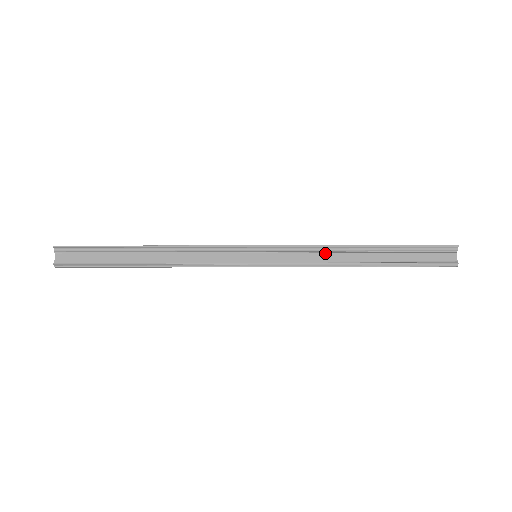
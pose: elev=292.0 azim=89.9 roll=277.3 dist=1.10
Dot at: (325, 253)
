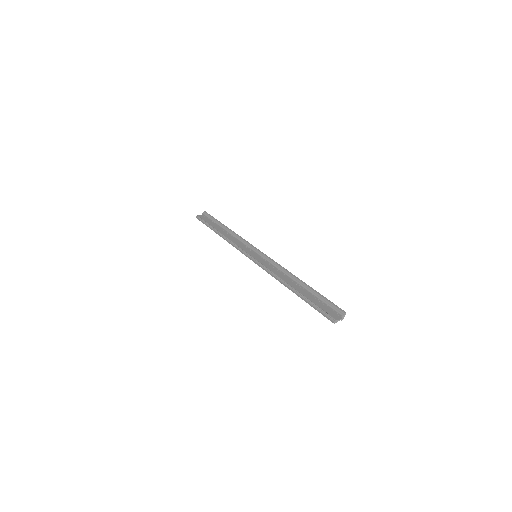
Dot at: (282, 274)
